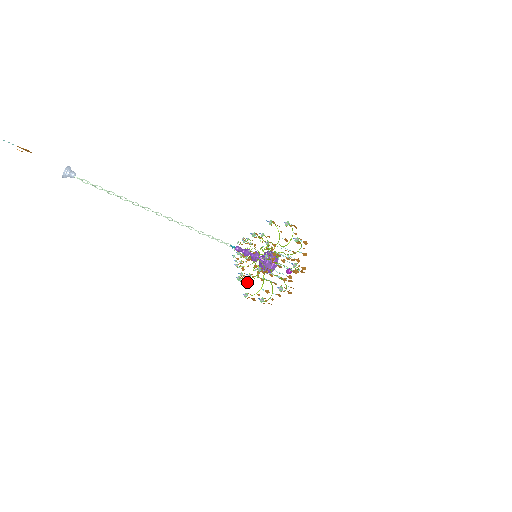
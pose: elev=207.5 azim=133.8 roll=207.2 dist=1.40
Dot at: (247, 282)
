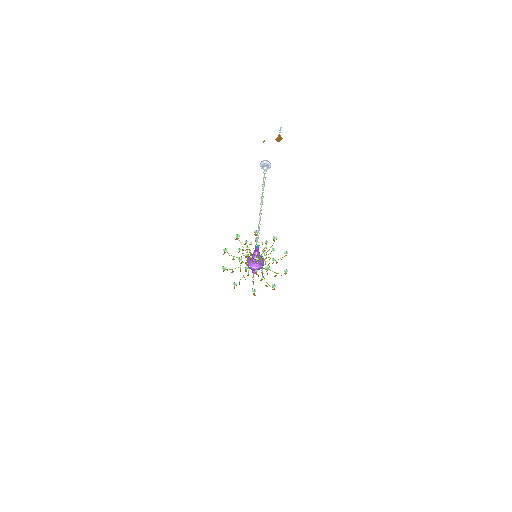
Dot at: (234, 288)
